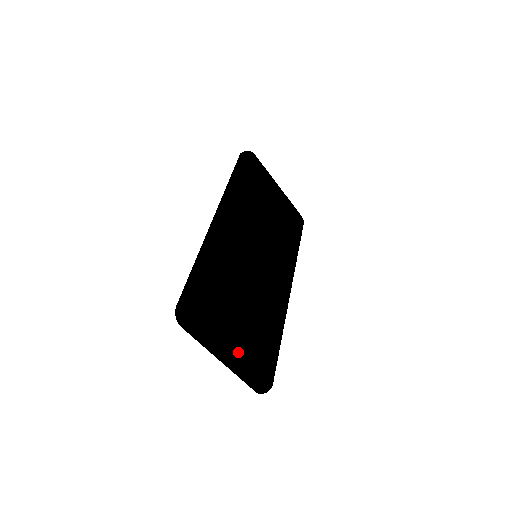
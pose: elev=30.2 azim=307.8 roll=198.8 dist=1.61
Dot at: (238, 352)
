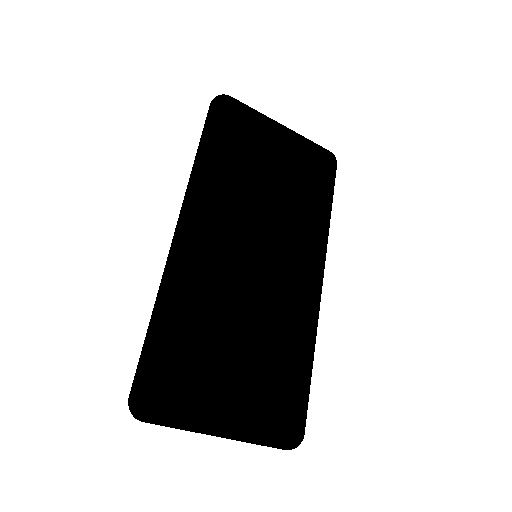
Dot at: (235, 423)
